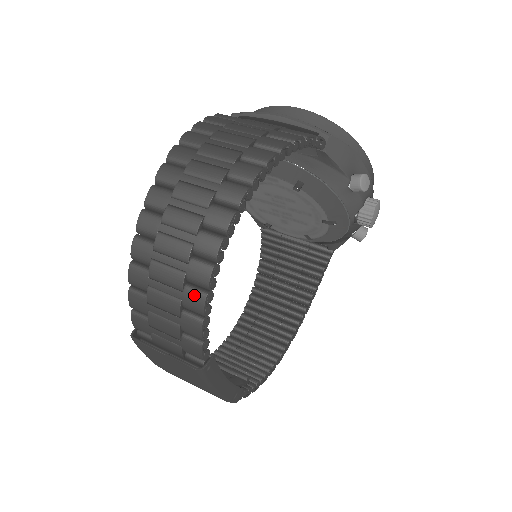
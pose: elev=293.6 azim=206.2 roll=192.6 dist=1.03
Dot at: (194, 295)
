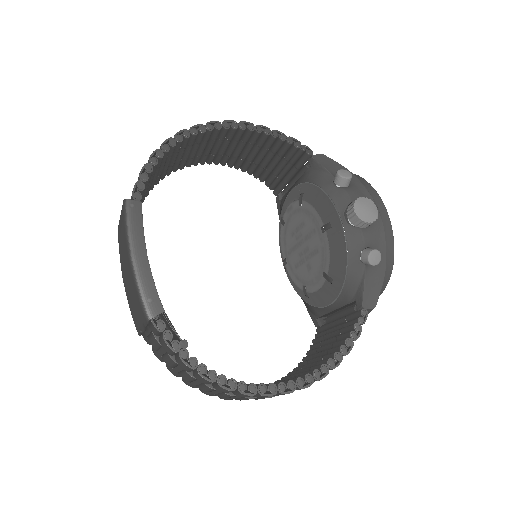
Dot at: (153, 155)
